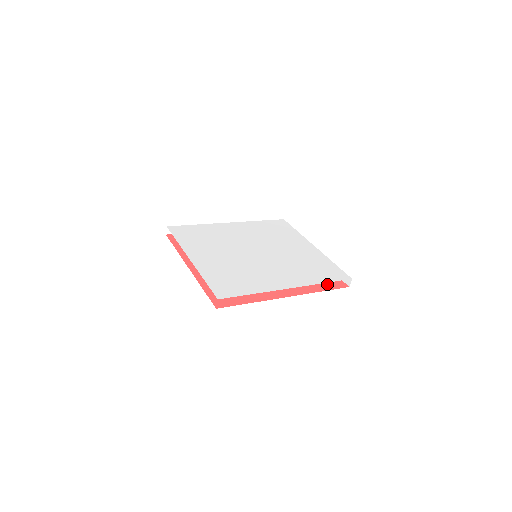
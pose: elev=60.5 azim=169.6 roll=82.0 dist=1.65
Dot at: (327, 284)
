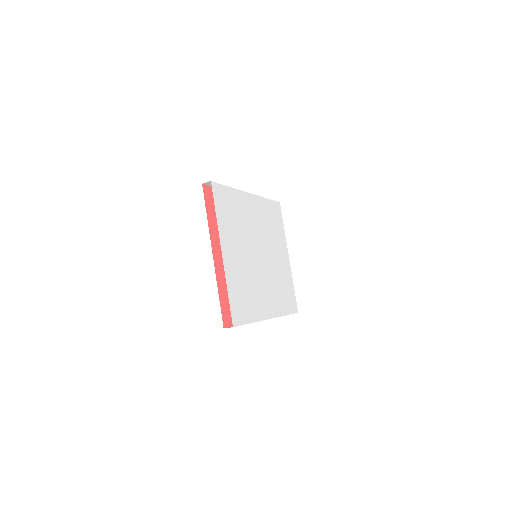
Dot at: occluded
